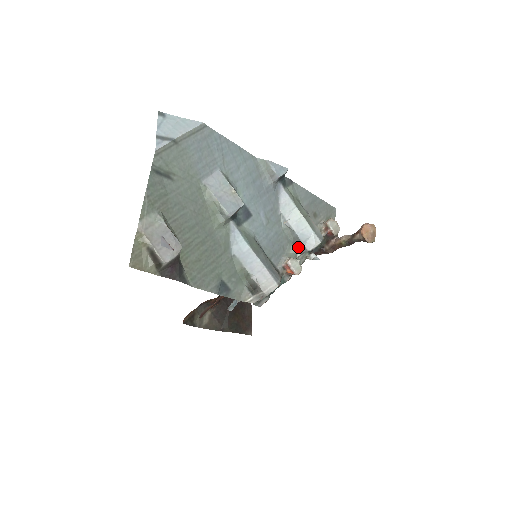
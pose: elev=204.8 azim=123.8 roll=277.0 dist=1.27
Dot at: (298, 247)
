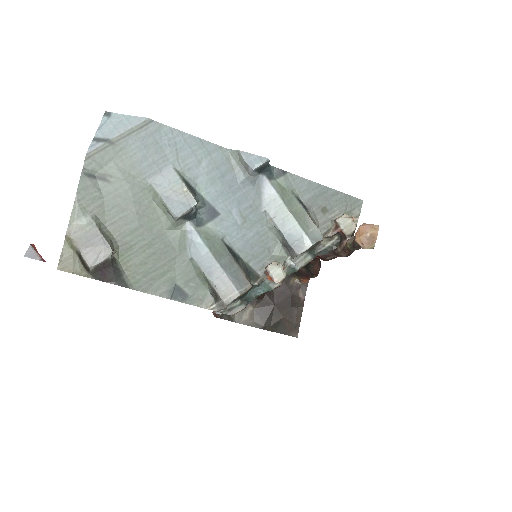
Dot at: (288, 249)
